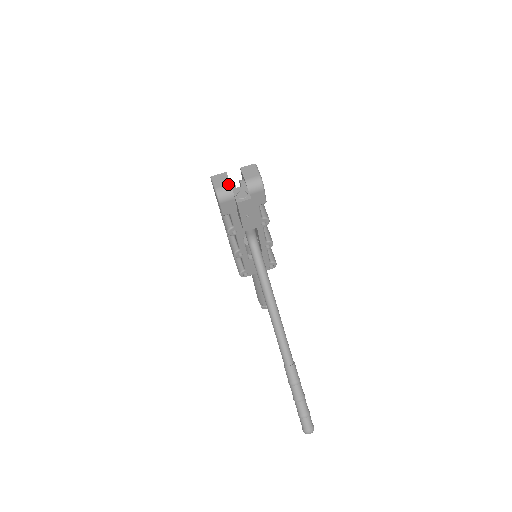
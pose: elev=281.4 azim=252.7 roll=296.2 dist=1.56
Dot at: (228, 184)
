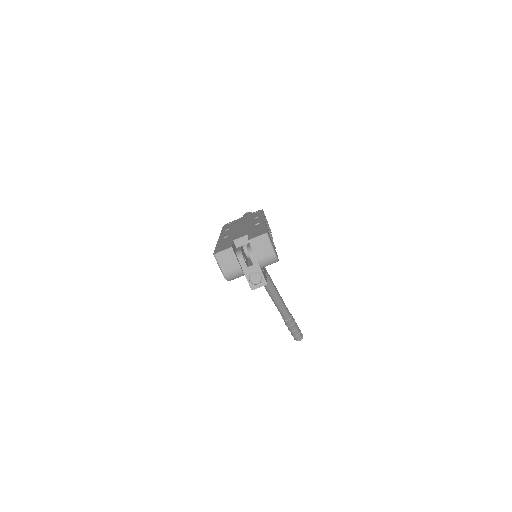
Dot at: (238, 267)
